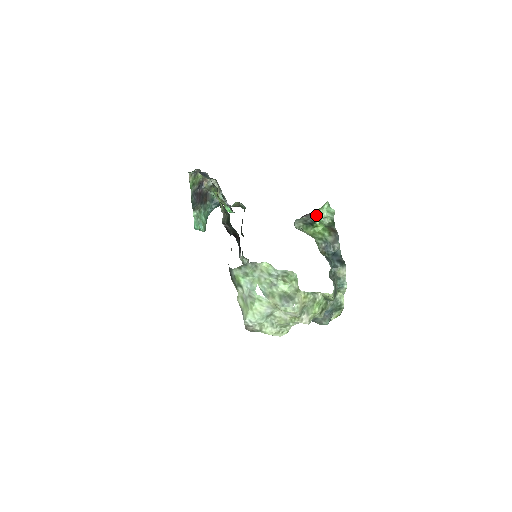
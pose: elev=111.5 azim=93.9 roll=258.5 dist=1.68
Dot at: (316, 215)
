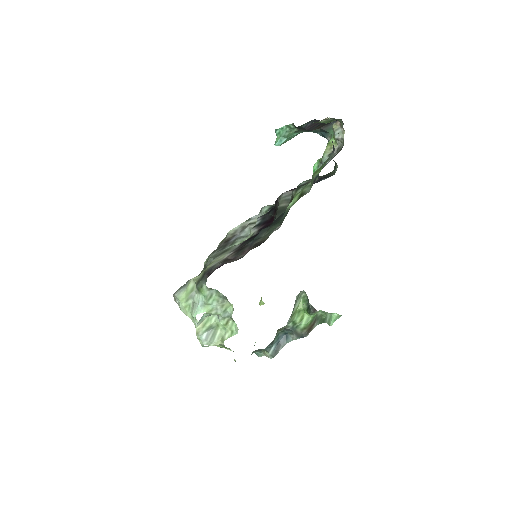
Dot at: occluded
